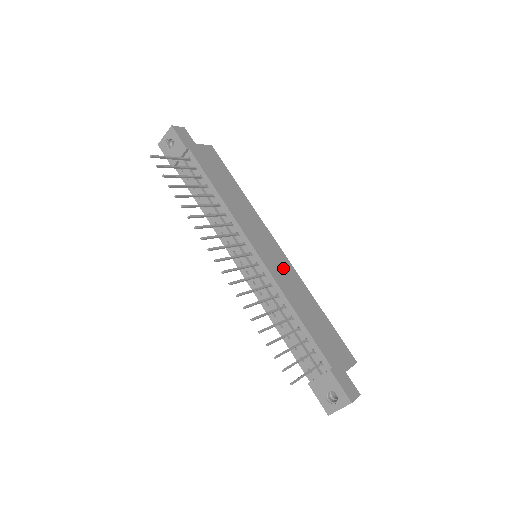
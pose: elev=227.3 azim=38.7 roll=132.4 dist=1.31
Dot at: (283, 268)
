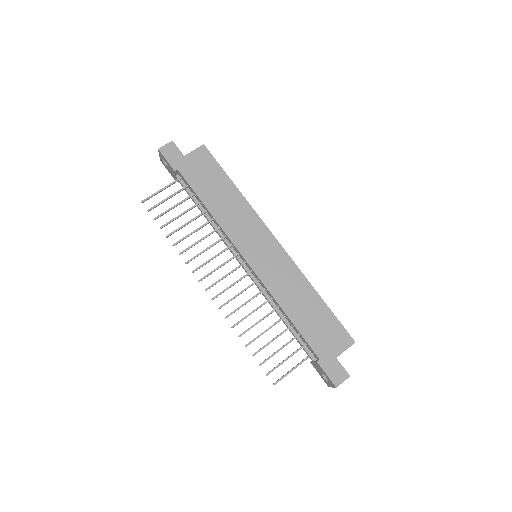
Dot at: (278, 267)
